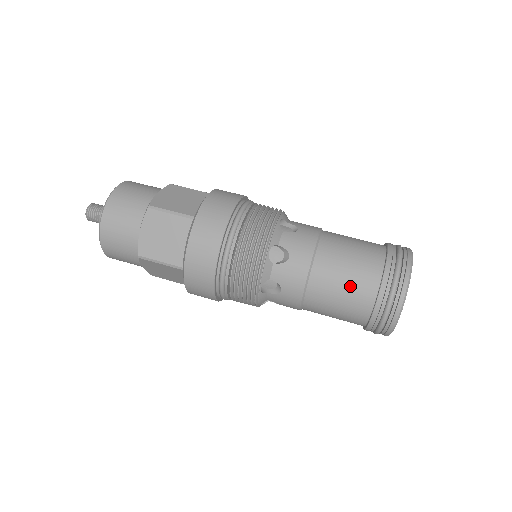
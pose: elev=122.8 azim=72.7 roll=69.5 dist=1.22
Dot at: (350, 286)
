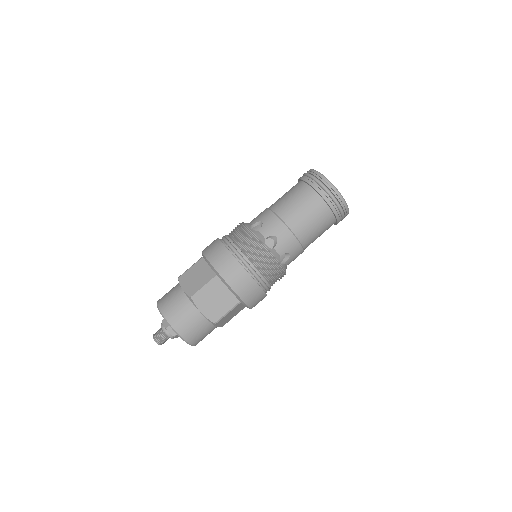
Dot at: (313, 215)
